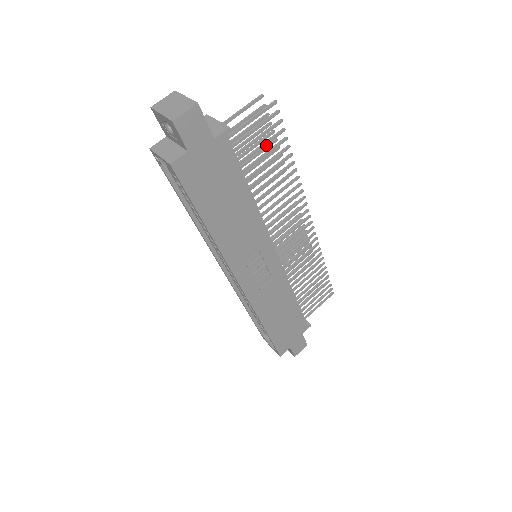
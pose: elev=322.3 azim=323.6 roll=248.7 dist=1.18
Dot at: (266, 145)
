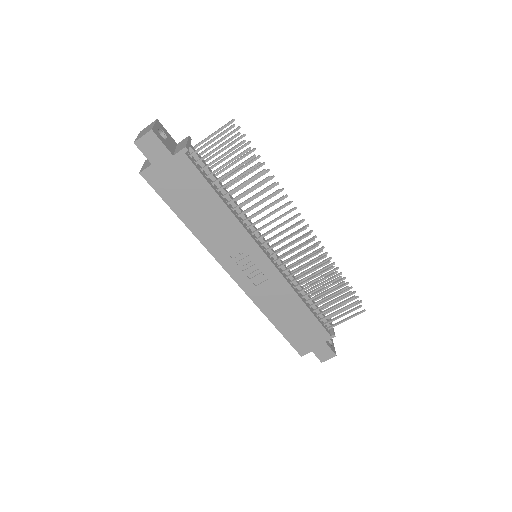
Dot at: (250, 161)
